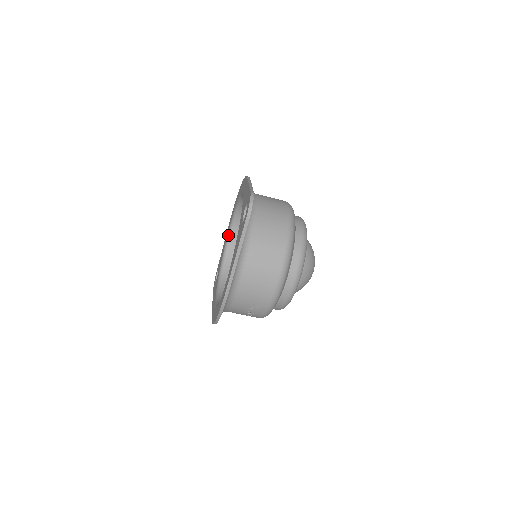
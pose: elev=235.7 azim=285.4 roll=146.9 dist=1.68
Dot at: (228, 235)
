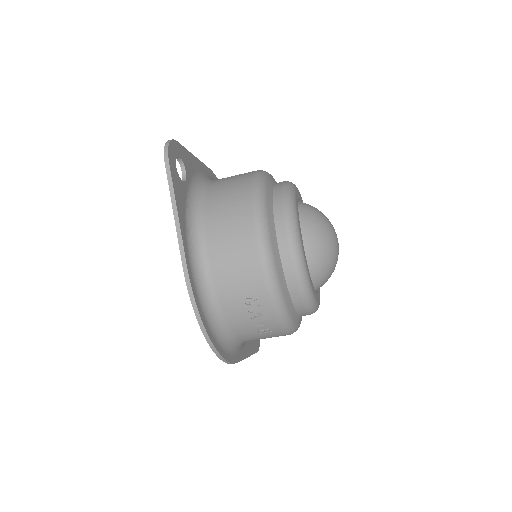
Dot at: occluded
